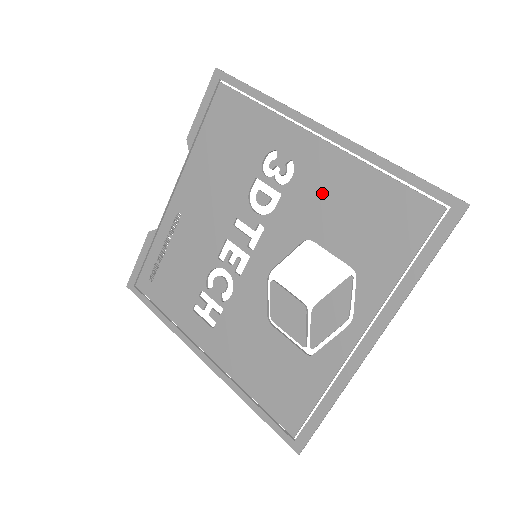
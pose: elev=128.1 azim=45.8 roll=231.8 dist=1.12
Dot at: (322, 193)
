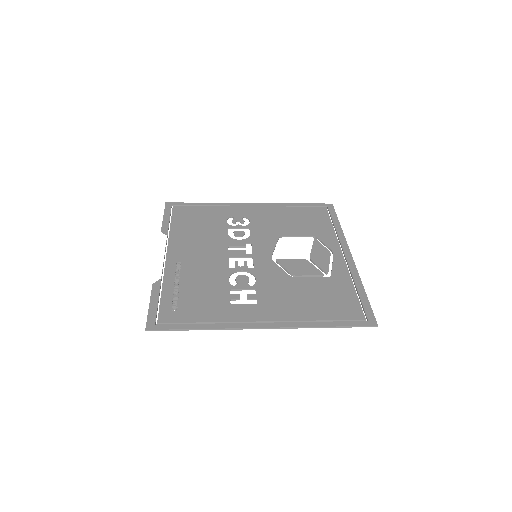
Dot at: (271, 220)
